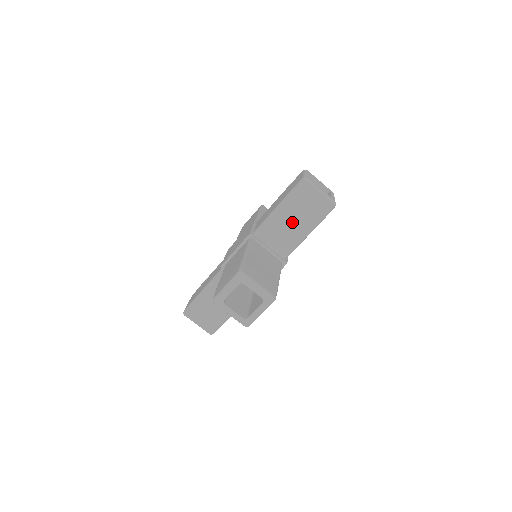
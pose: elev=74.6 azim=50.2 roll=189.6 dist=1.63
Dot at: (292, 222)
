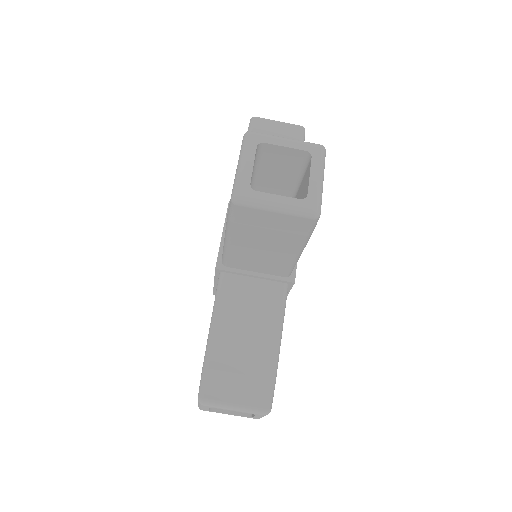
Dot at: (263, 248)
